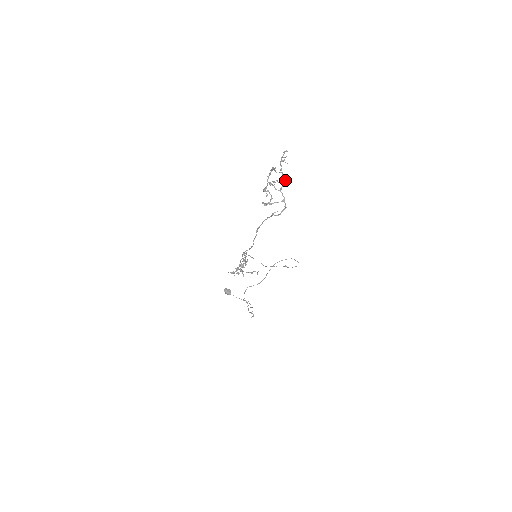
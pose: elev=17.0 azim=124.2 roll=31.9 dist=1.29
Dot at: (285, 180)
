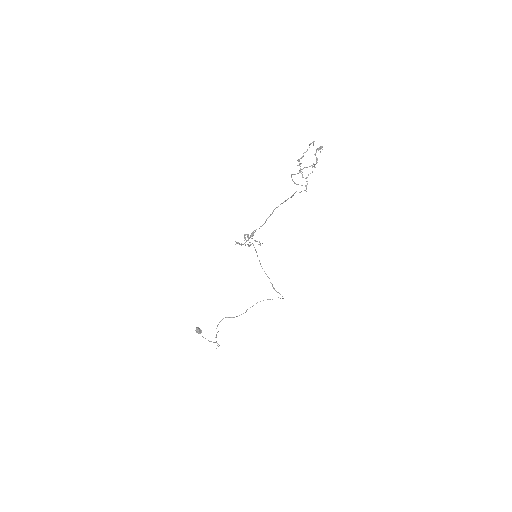
Dot at: occluded
